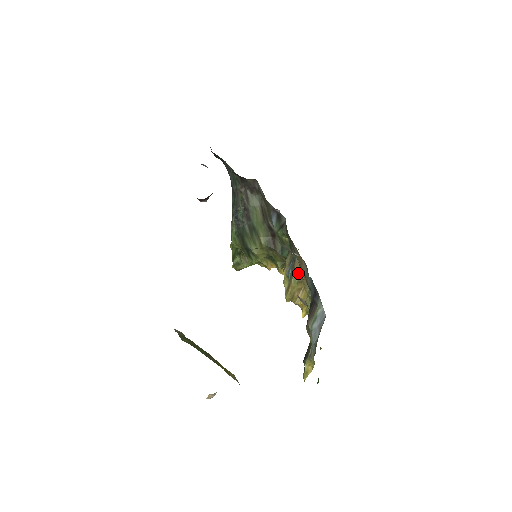
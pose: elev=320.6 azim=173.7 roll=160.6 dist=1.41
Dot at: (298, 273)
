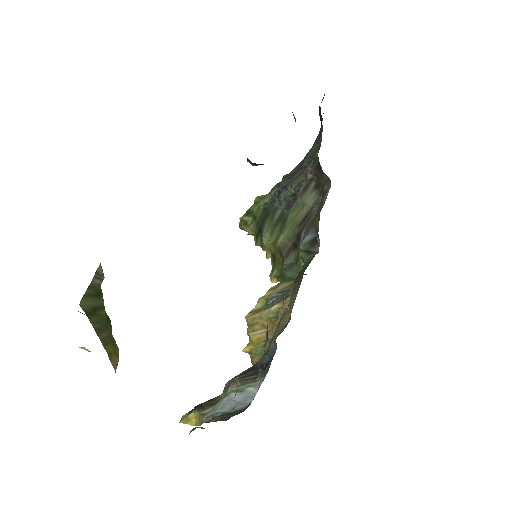
Dot at: (266, 338)
